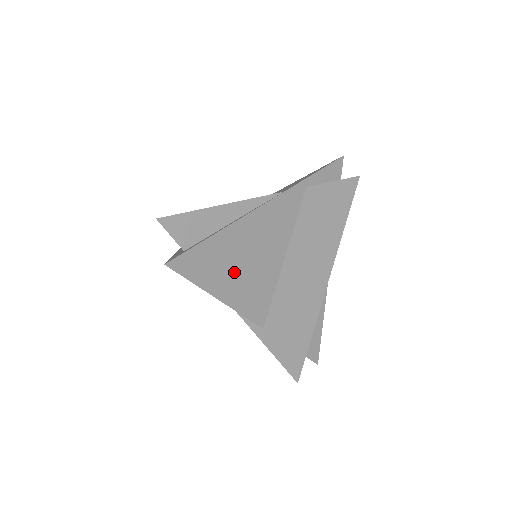
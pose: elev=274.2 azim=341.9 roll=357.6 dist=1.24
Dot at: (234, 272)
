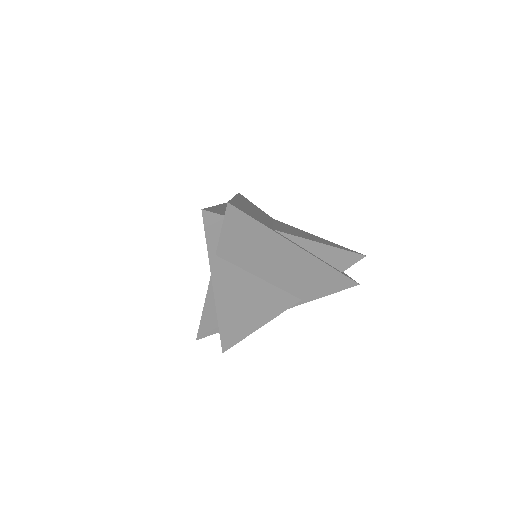
Dot at: (250, 317)
